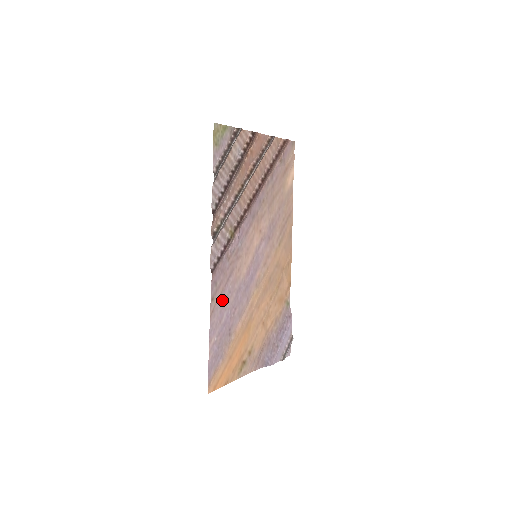
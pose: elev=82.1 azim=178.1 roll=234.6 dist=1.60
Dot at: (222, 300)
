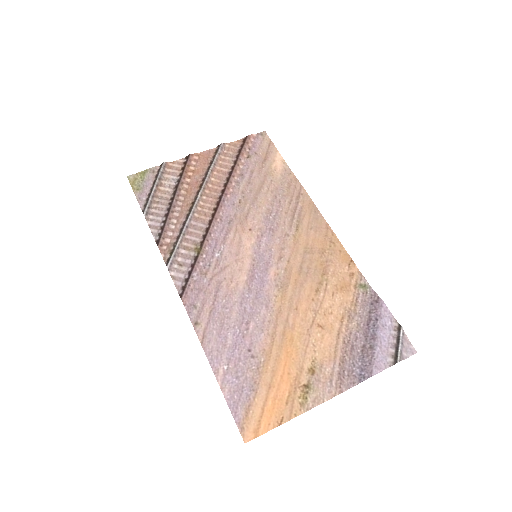
Dot at: (216, 320)
